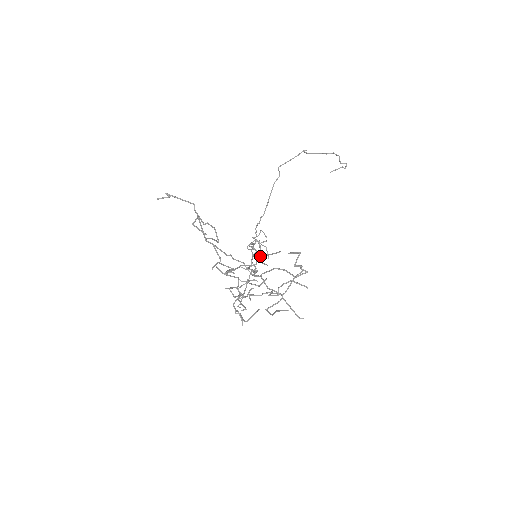
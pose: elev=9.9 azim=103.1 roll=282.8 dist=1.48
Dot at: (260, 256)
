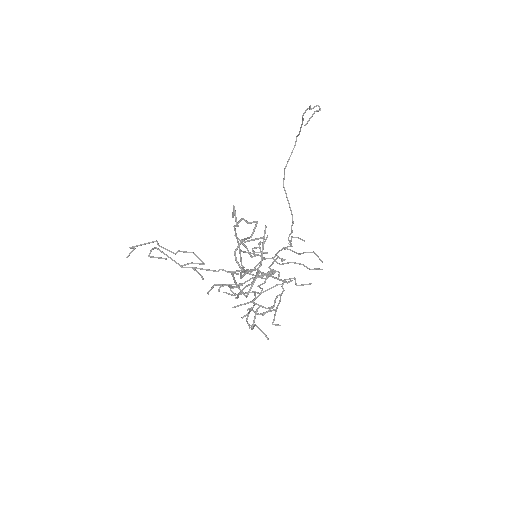
Dot at: occluded
